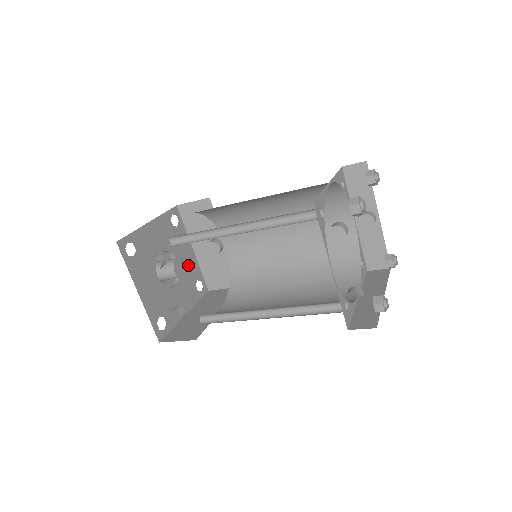
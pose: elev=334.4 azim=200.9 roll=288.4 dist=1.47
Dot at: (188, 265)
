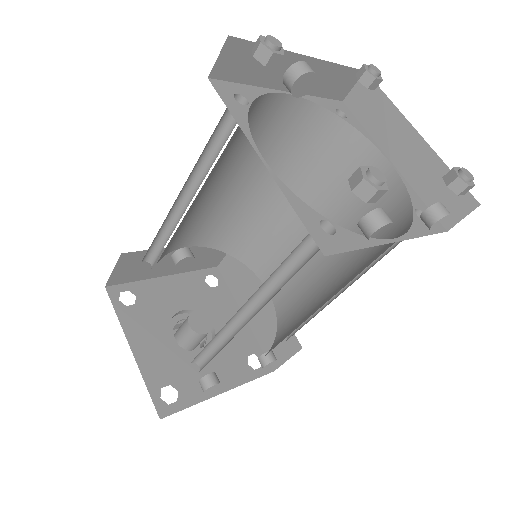
Dot at: (186, 292)
